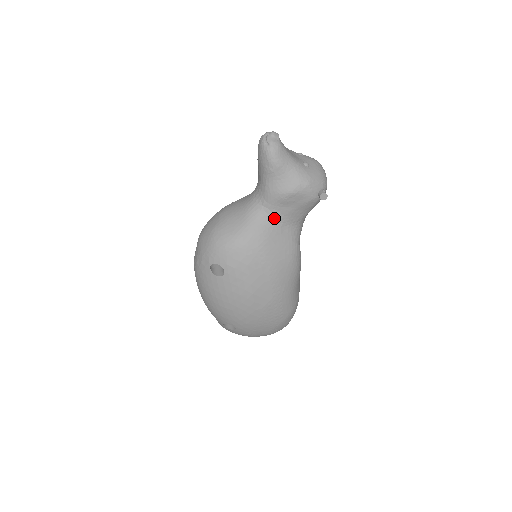
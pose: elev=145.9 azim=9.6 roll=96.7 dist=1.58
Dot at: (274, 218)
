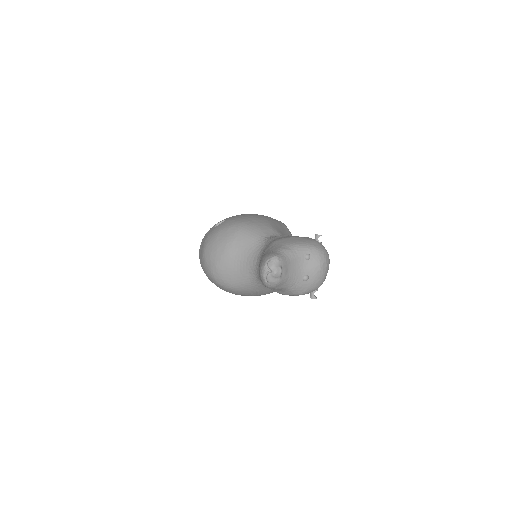
Dot at: occluded
